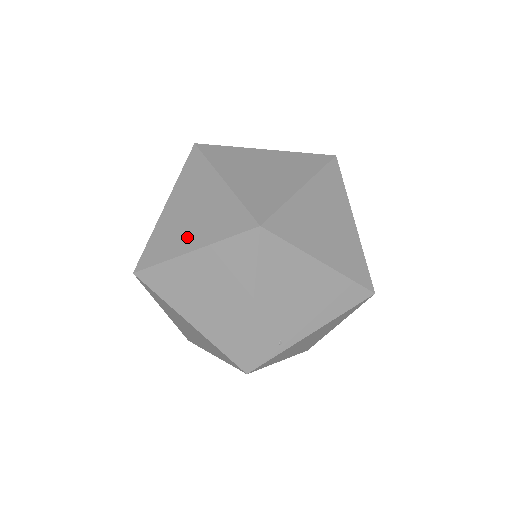
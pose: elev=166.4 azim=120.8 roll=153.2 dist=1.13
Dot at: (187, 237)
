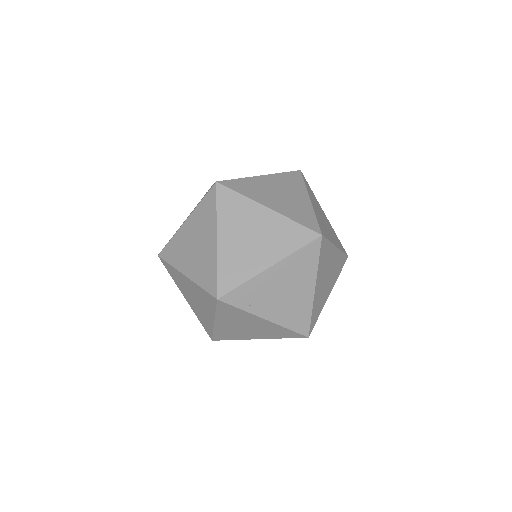
Dot at: (270, 200)
